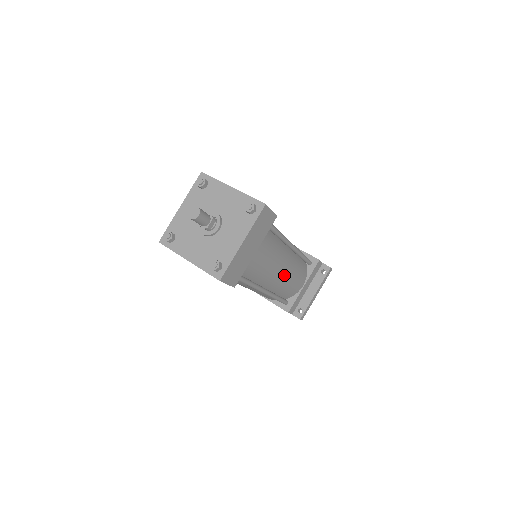
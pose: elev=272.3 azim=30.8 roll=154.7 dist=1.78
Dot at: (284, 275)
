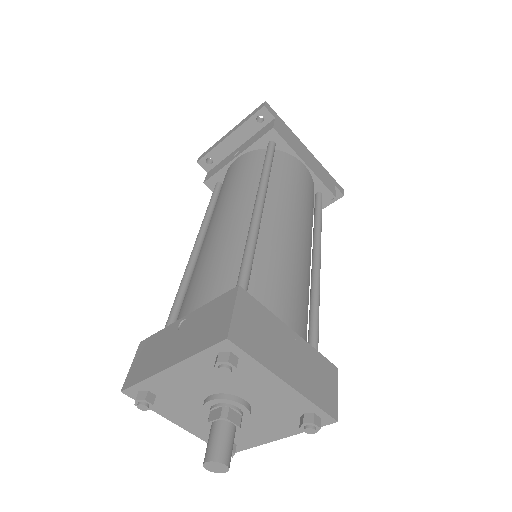
Dot at: occluded
